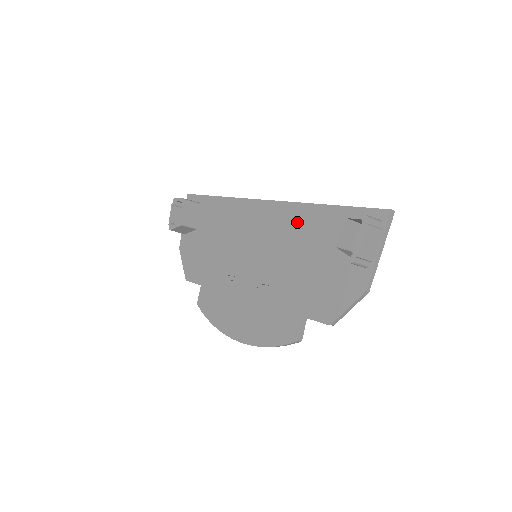
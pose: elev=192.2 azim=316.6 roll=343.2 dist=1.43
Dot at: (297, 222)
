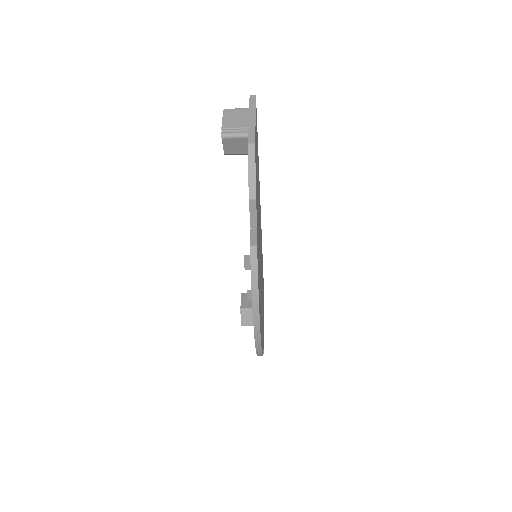
Dot at: occluded
